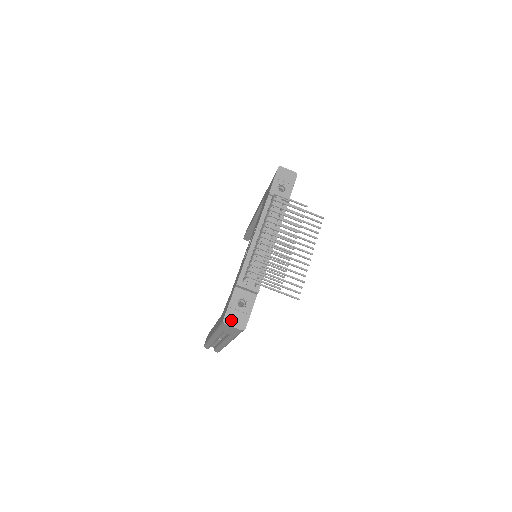
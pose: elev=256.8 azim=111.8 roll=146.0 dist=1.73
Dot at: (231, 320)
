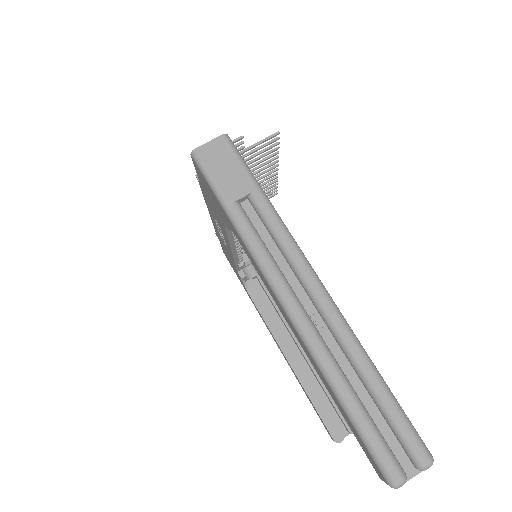
Dot at: occluded
